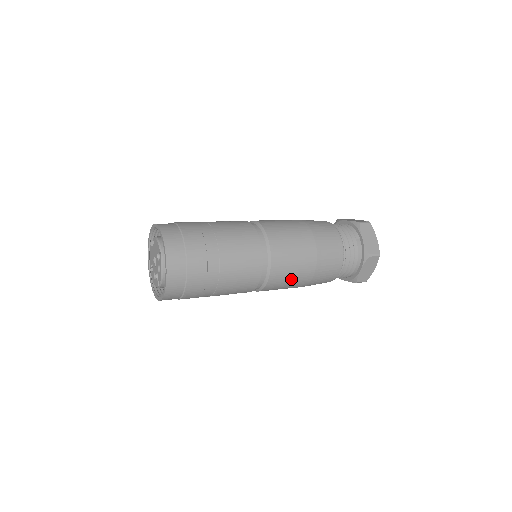
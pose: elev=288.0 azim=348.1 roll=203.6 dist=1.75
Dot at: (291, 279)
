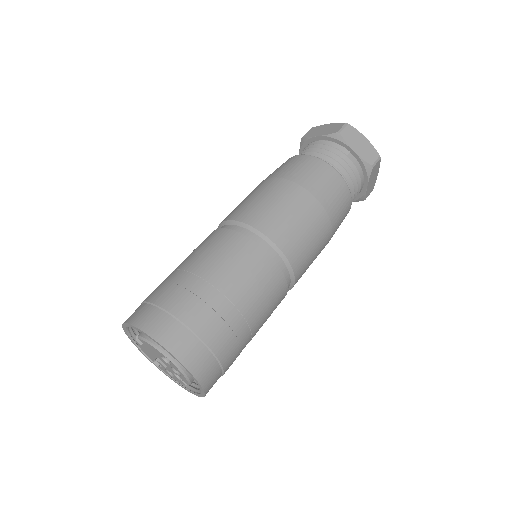
Dot at: (314, 258)
